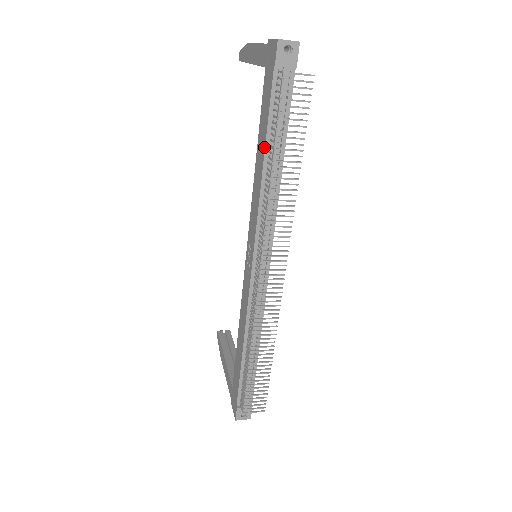
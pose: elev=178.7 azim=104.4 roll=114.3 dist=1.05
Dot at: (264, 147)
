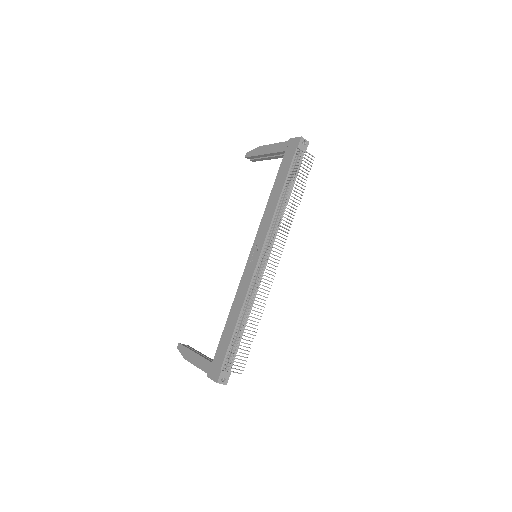
Dot at: (282, 186)
